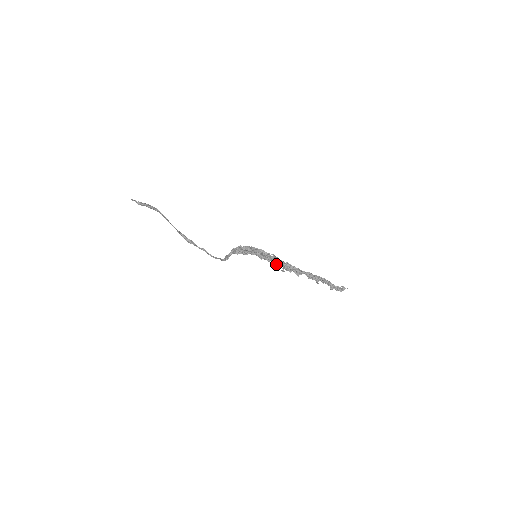
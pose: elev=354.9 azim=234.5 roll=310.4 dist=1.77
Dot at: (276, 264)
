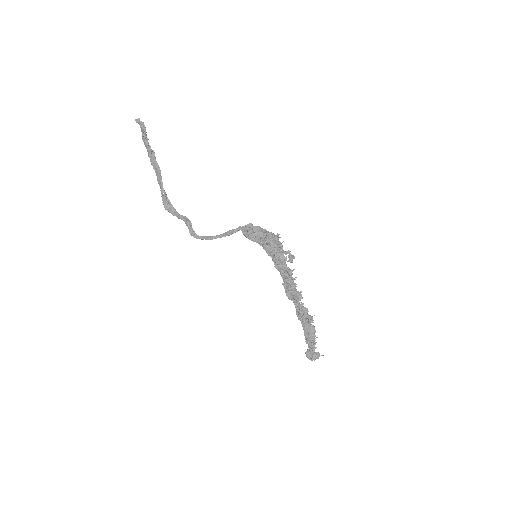
Dot at: (285, 270)
